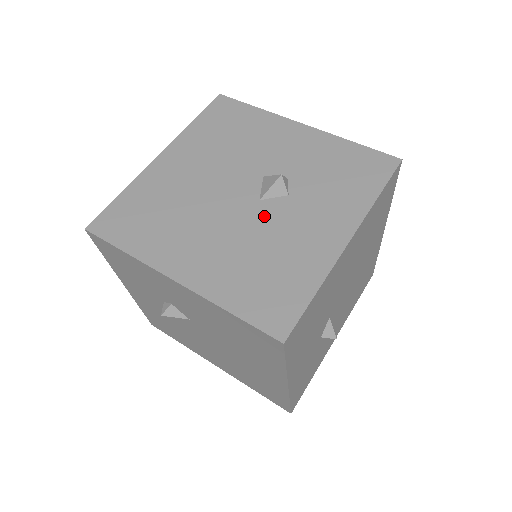
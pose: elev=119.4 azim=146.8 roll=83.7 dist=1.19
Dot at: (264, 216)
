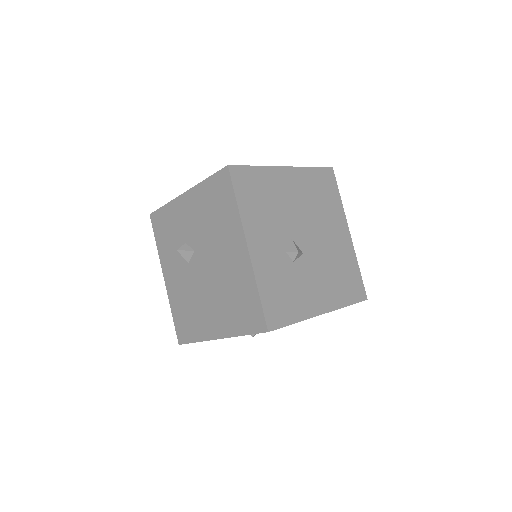
Dot at: occluded
